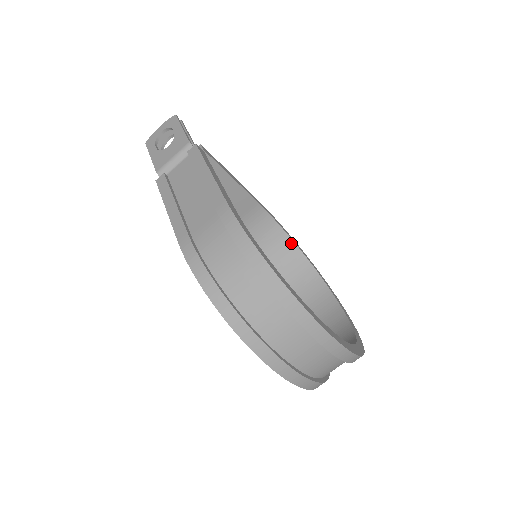
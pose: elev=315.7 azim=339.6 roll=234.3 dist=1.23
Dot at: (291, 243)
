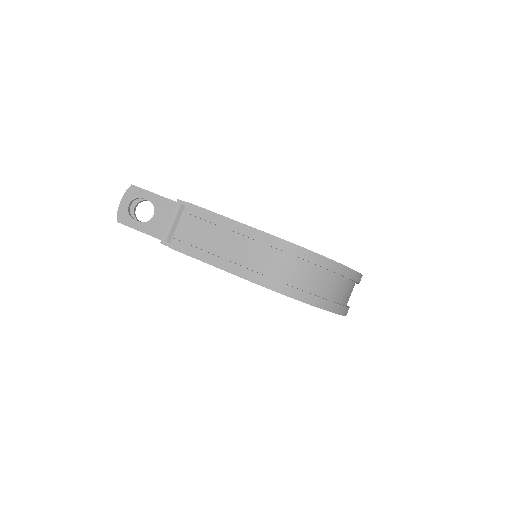
Dot at: occluded
